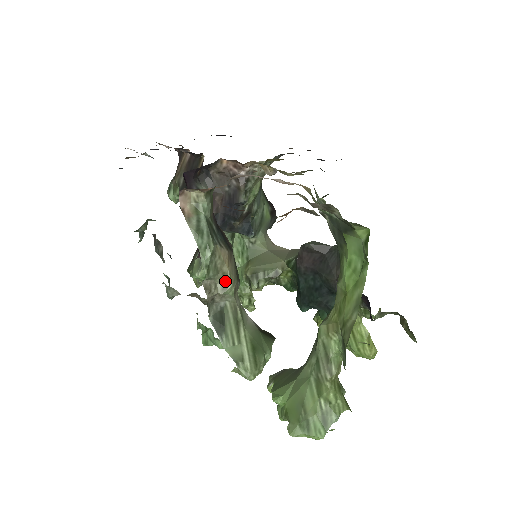
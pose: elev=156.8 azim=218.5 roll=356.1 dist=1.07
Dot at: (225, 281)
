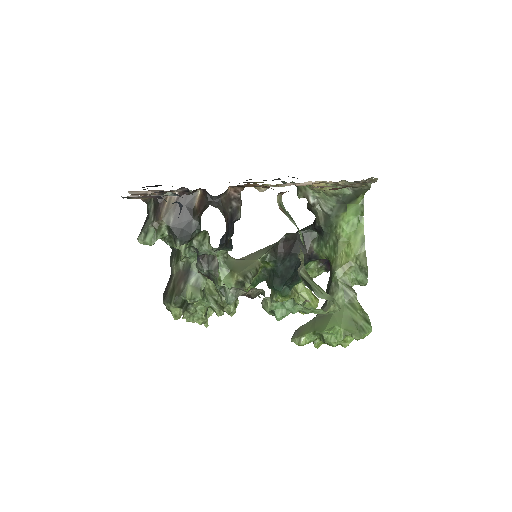
Dot at: (301, 254)
